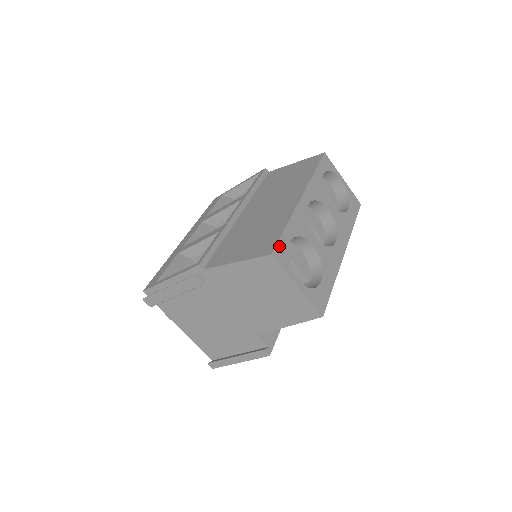
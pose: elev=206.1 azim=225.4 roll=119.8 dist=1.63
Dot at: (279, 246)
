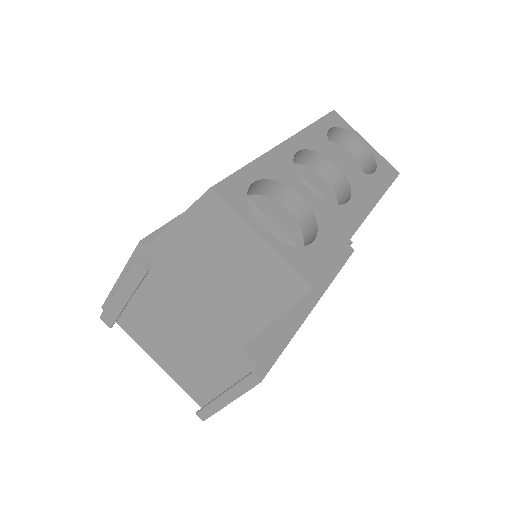
Dot at: (229, 182)
